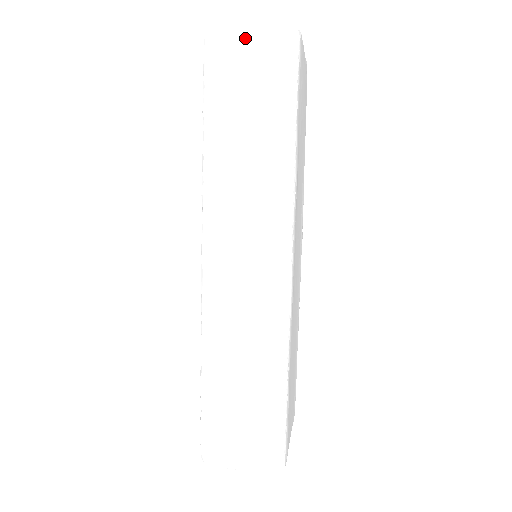
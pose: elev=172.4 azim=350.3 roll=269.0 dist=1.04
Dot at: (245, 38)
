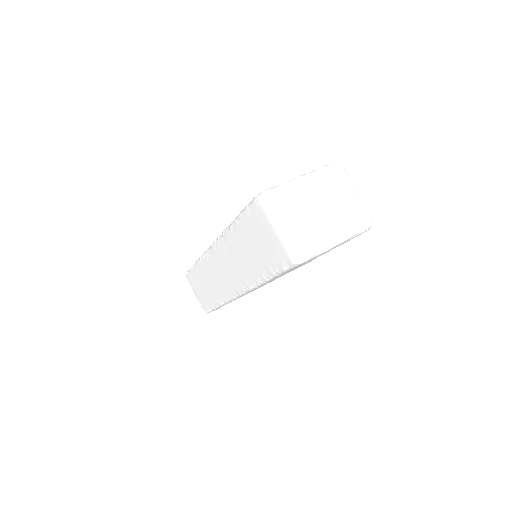
Dot at: (272, 227)
